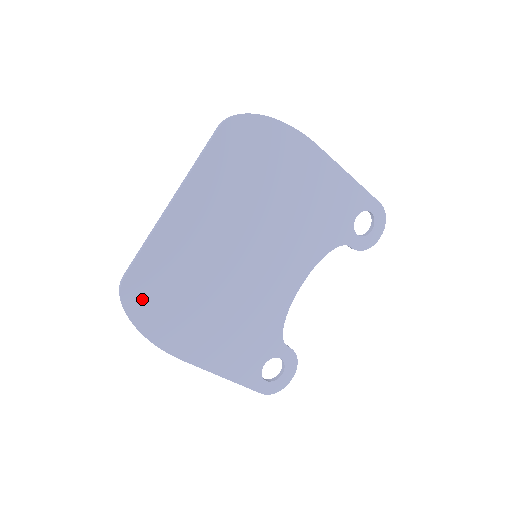
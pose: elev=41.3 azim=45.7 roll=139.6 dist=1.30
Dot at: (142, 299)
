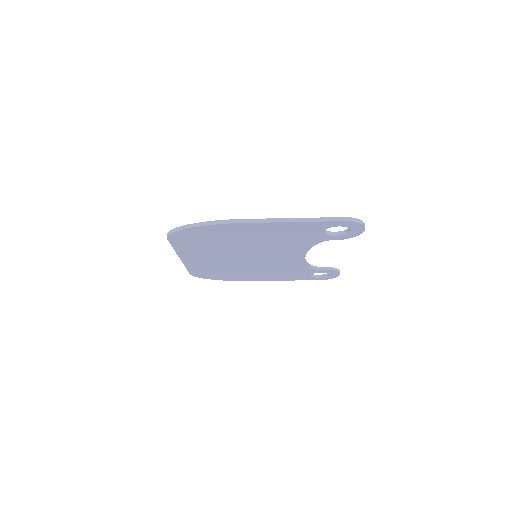
Dot at: (207, 276)
